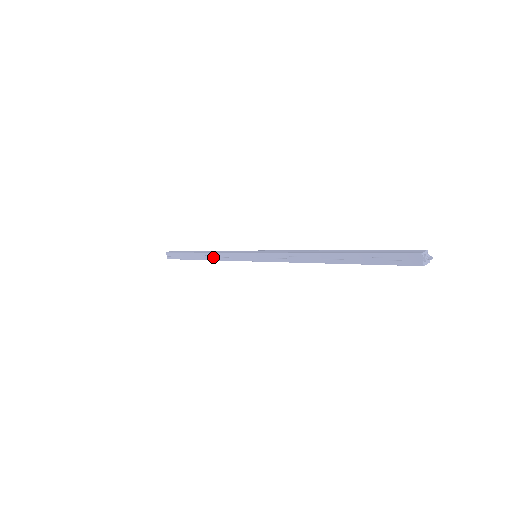
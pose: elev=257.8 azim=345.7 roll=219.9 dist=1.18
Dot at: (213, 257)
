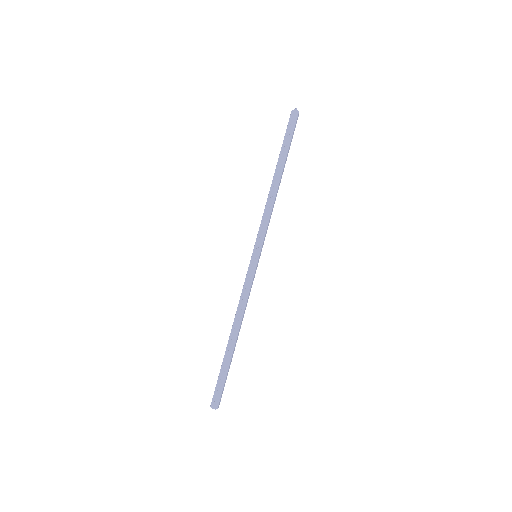
Dot at: (240, 315)
